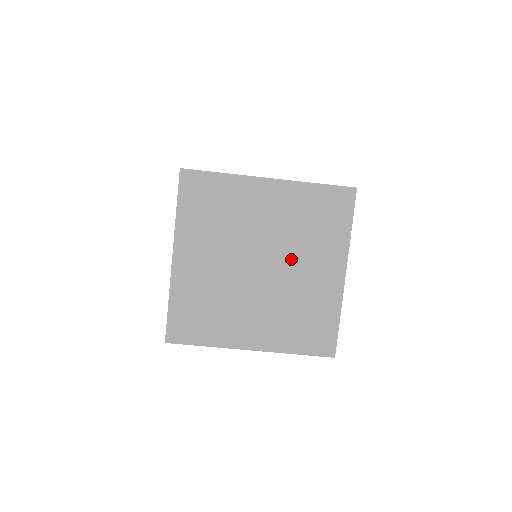
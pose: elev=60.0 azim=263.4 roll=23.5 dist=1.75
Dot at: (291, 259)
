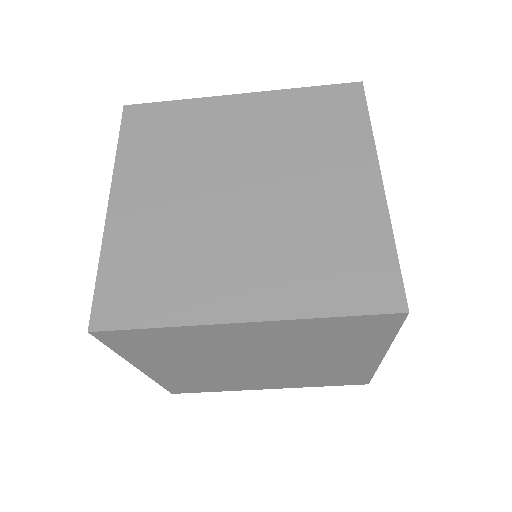
Dot at: (302, 358)
